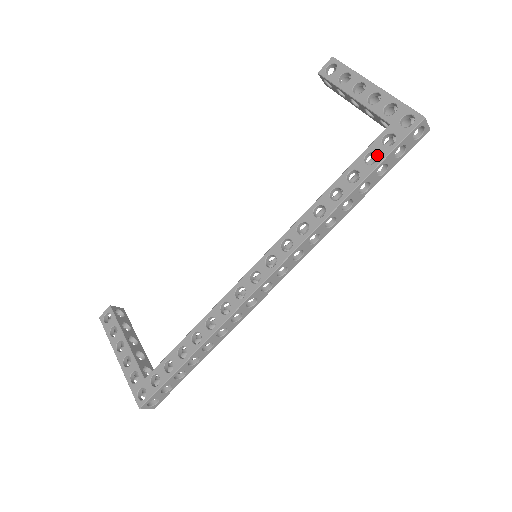
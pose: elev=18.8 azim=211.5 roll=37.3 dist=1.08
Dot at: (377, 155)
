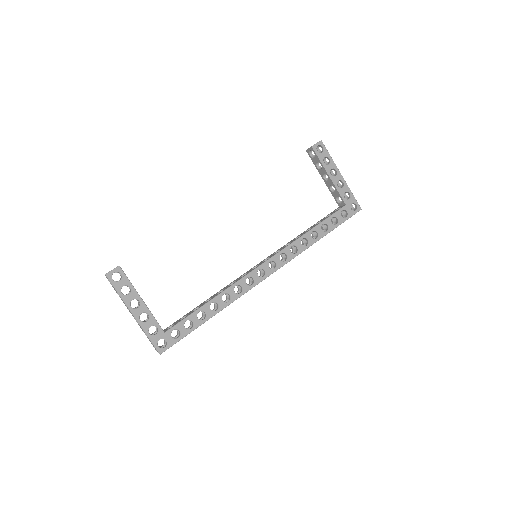
Dot at: (336, 219)
